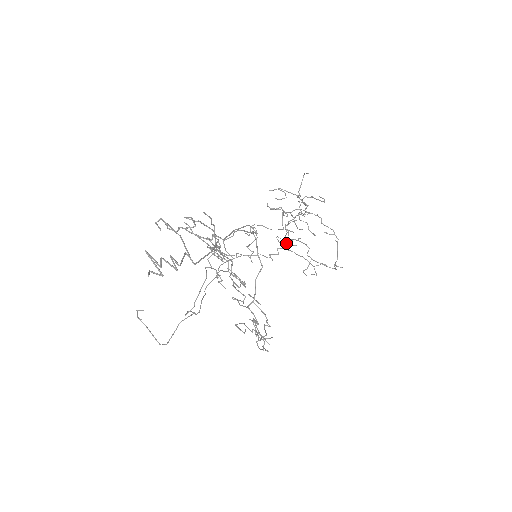
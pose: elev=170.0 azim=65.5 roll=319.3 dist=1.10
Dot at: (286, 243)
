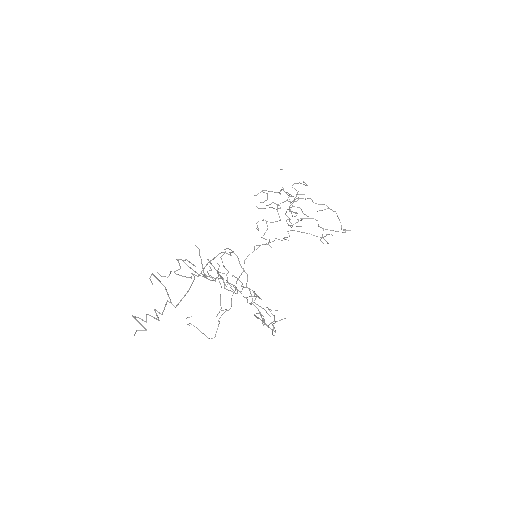
Dot at: (292, 226)
